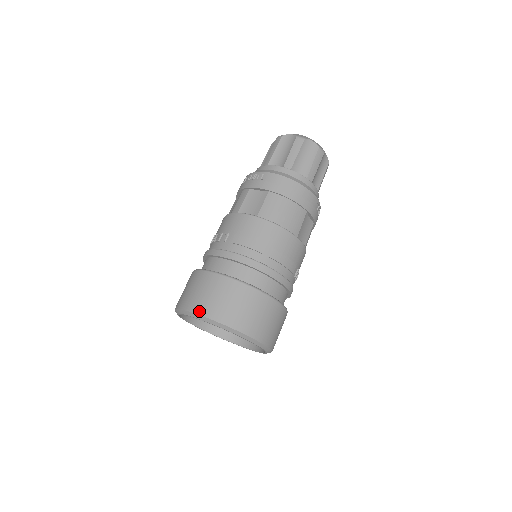
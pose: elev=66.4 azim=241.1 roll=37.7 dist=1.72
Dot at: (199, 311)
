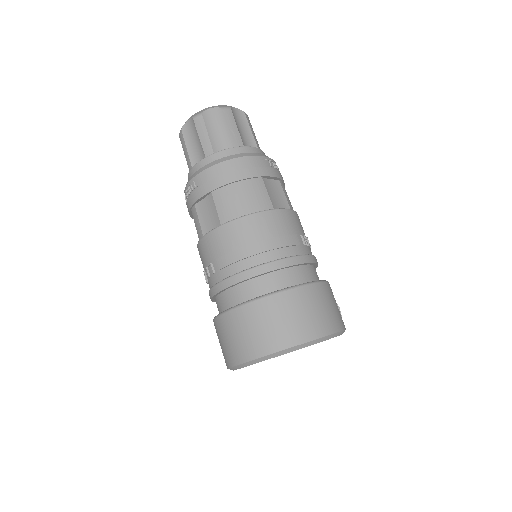
Dot at: (245, 358)
